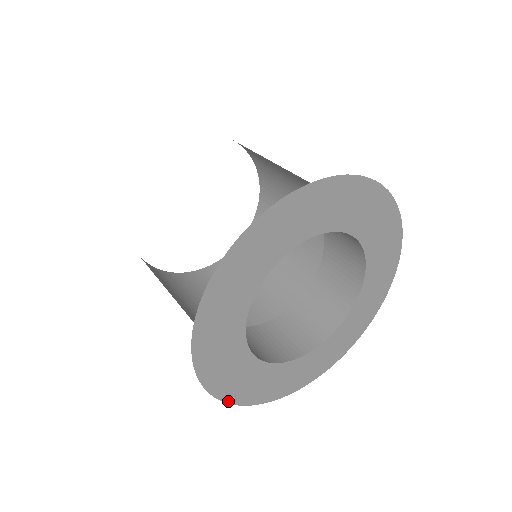
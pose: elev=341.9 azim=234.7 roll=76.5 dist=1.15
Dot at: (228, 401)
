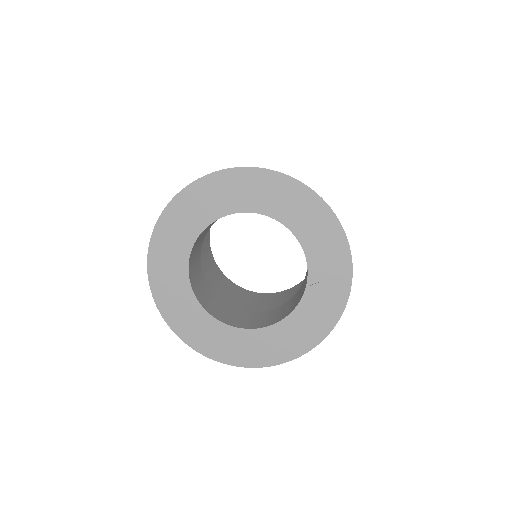
Dot at: (178, 334)
